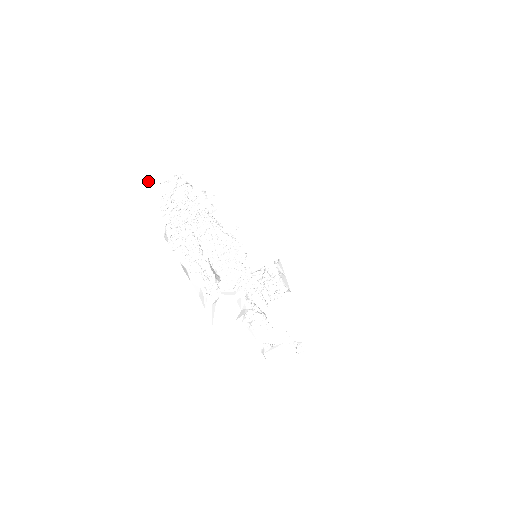
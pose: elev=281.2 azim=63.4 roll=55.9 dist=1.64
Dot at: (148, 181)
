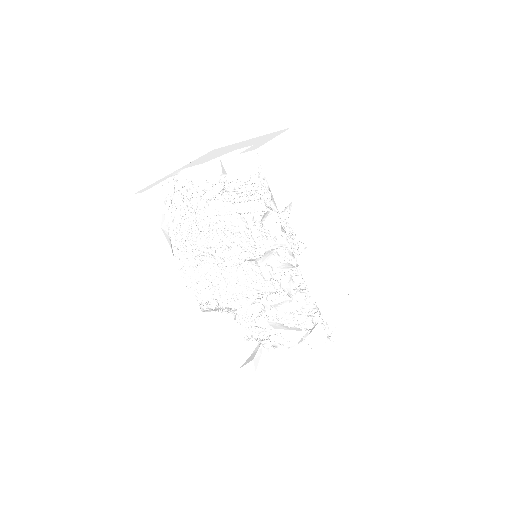
Dot at: (150, 187)
